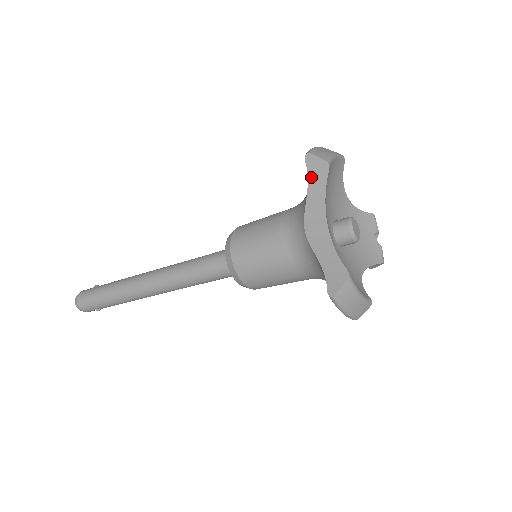
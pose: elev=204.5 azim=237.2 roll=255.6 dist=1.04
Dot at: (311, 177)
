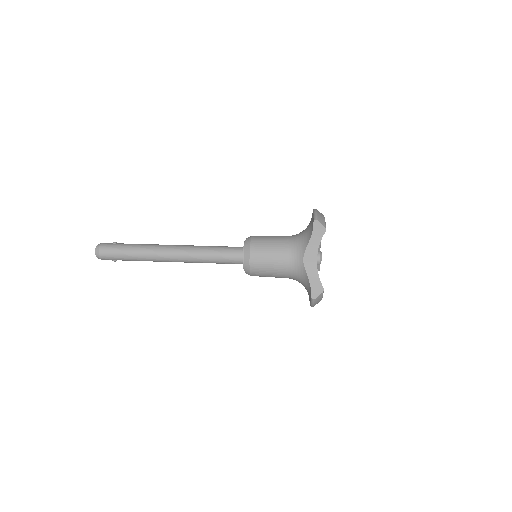
Dot at: (314, 233)
